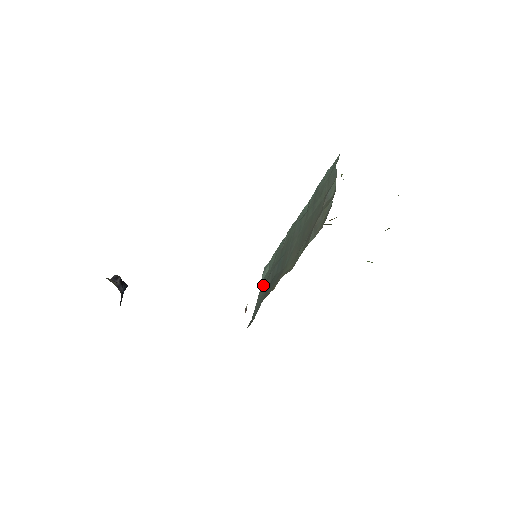
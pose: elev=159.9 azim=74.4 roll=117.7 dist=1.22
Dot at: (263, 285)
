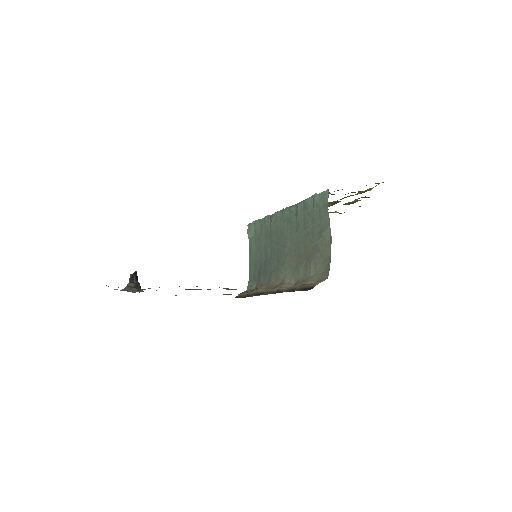
Dot at: (253, 249)
